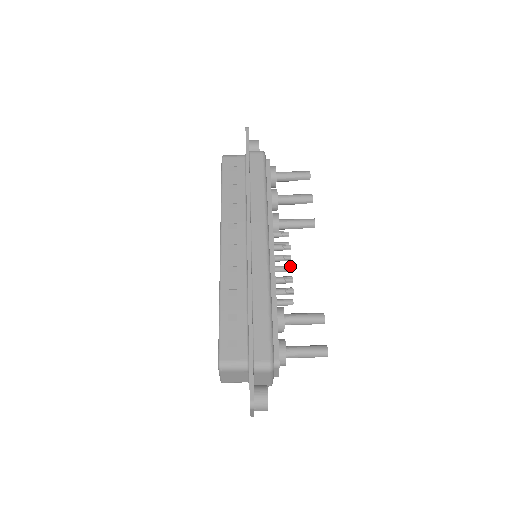
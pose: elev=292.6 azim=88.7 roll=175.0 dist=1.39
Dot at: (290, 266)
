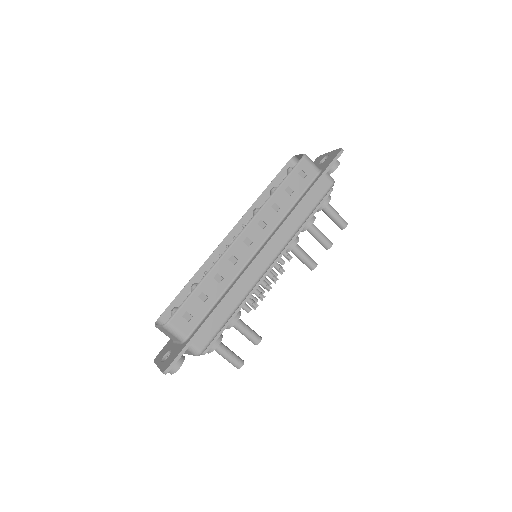
Dot at: (271, 287)
